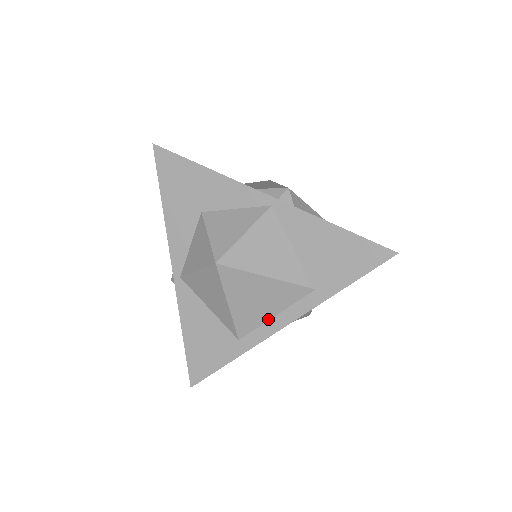
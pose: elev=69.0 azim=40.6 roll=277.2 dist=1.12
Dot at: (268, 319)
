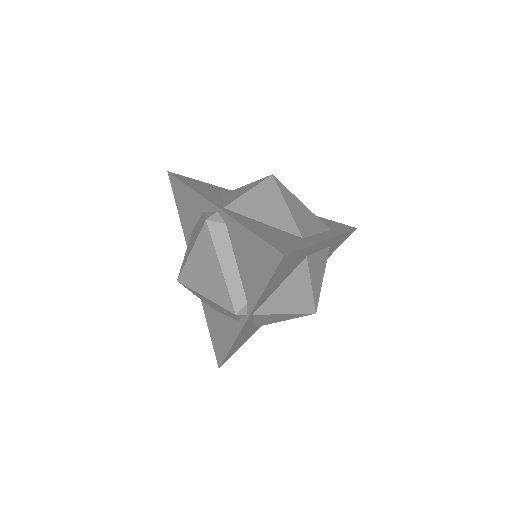
Dot at: (314, 233)
